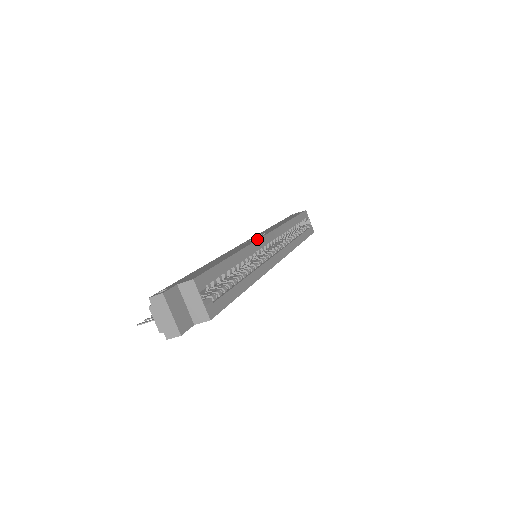
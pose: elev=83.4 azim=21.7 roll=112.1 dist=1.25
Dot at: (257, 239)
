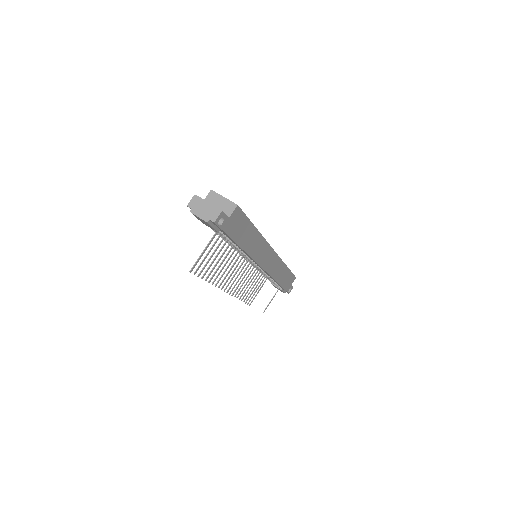
Dot at: occluded
